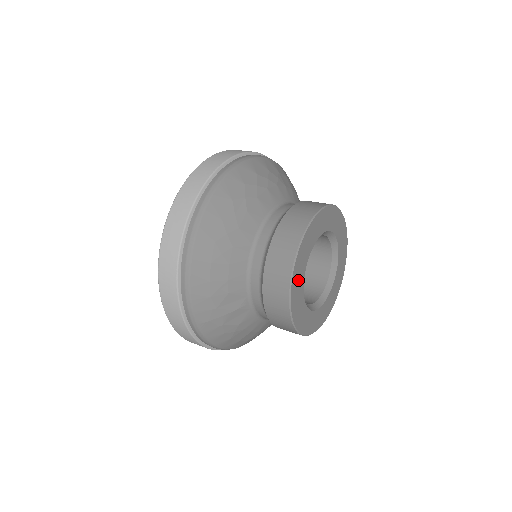
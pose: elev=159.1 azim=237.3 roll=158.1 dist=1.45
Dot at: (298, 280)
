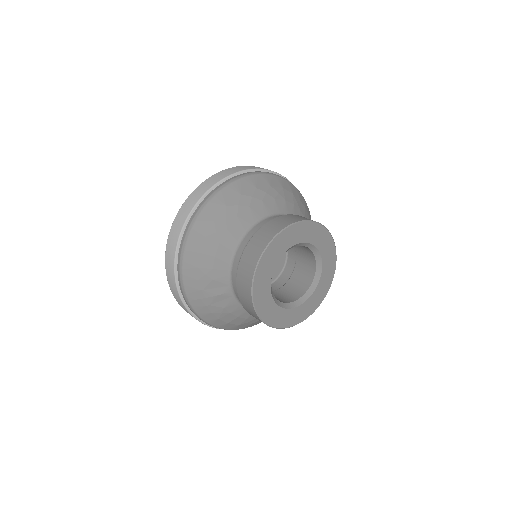
Dot at: (263, 278)
